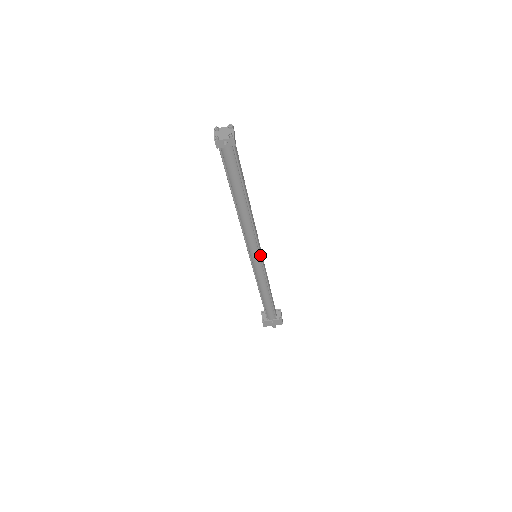
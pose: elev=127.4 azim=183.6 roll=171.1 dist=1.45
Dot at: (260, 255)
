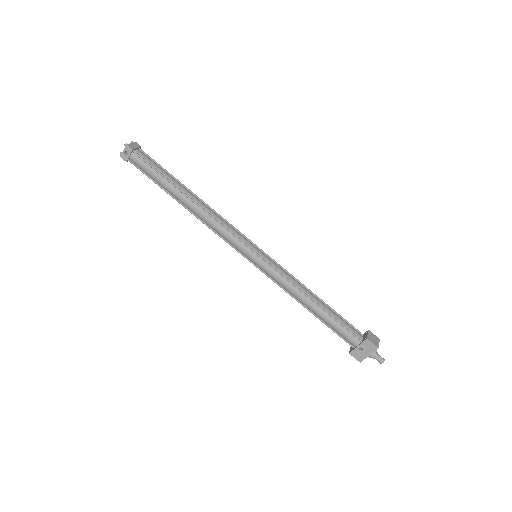
Dot at: (250, 249)
